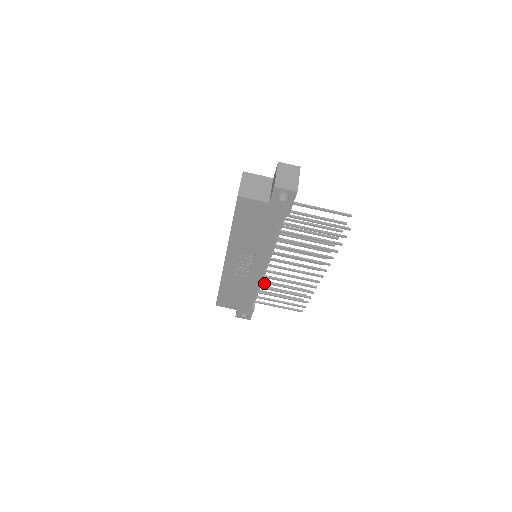
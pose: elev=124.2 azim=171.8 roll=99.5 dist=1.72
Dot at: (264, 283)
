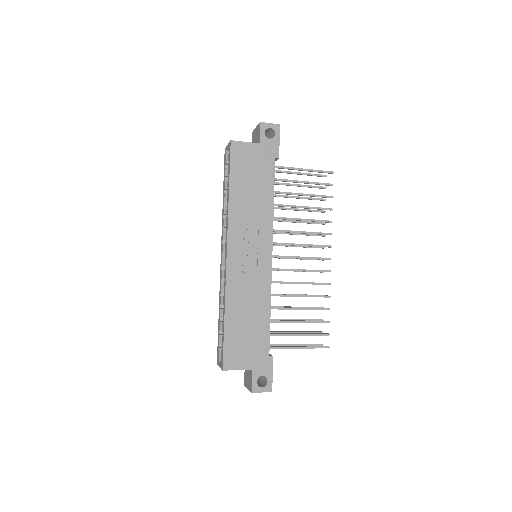
Dot at: occluded
